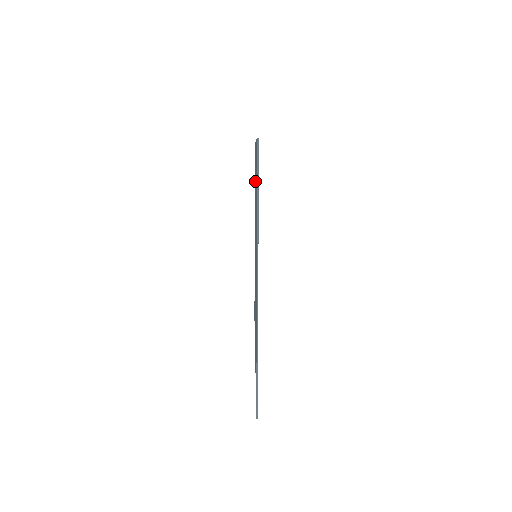
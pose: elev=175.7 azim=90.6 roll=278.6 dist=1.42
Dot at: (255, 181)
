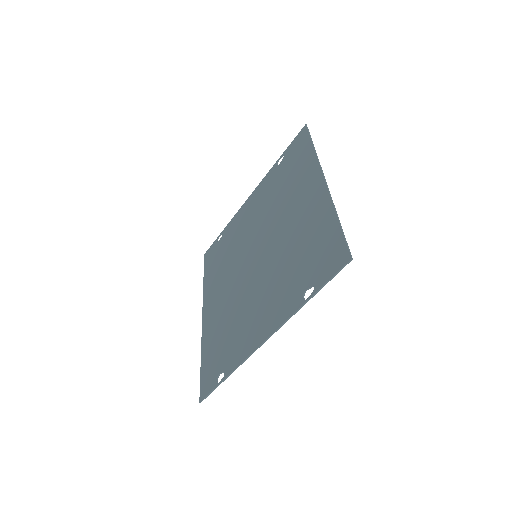
Dot at: (254, 210)
